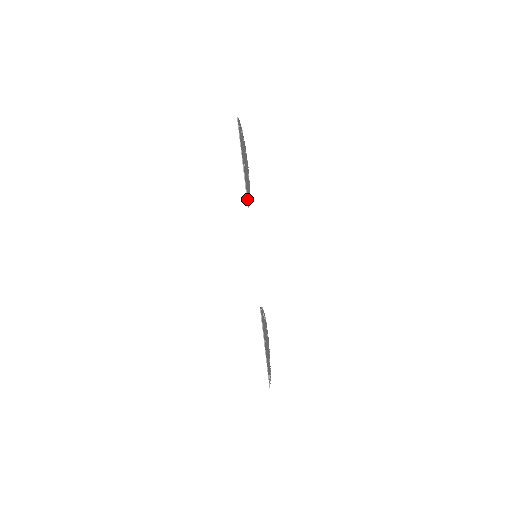
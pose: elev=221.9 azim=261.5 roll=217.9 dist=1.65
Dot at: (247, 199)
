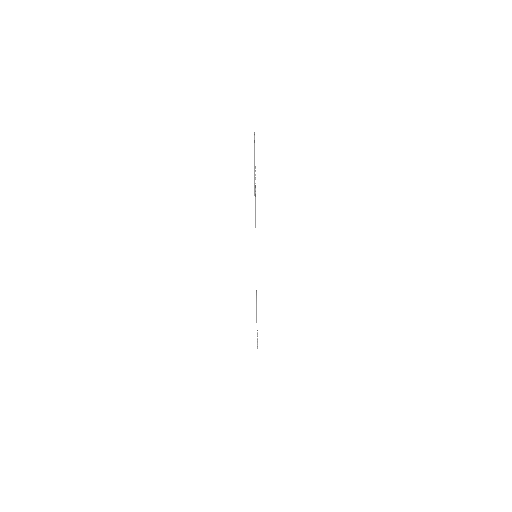
Dot at: (255, 221)
